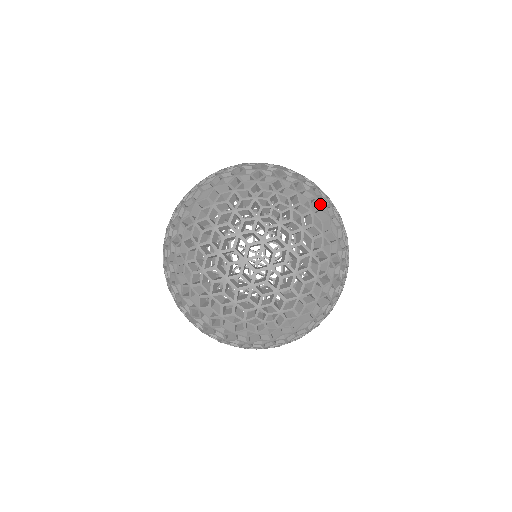
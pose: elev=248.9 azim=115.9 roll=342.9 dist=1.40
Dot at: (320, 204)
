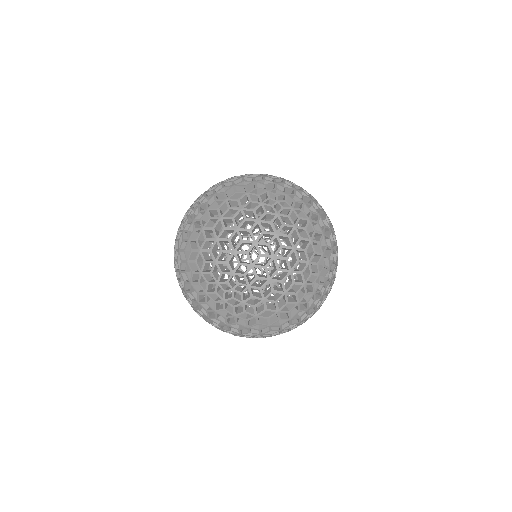
Dot at: occluded
